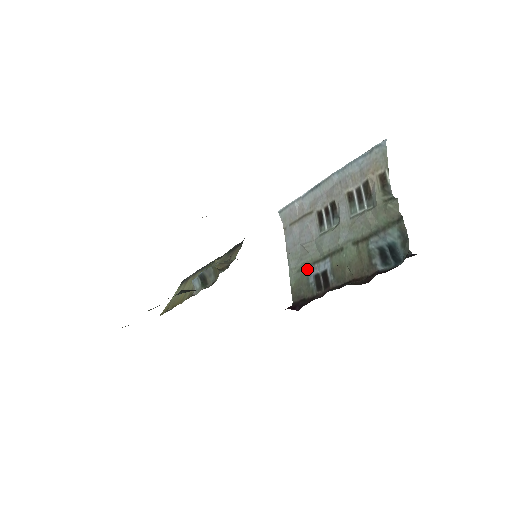
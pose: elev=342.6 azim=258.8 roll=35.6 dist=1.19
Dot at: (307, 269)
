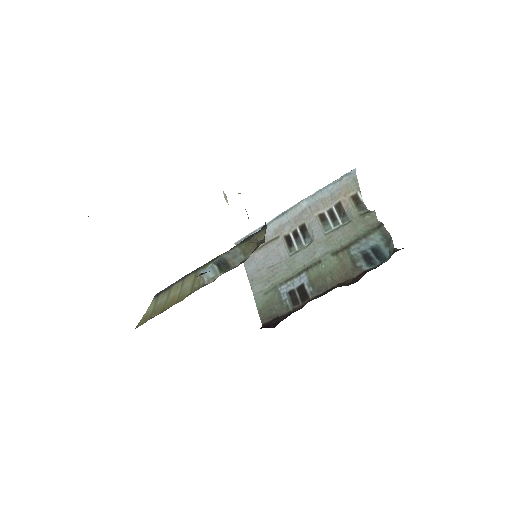
Dot at: (278, 288)
